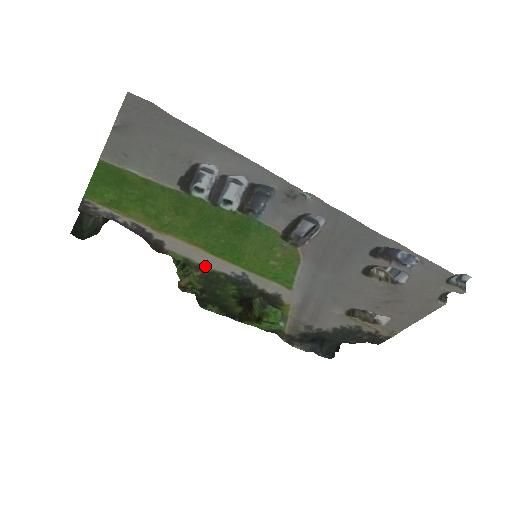
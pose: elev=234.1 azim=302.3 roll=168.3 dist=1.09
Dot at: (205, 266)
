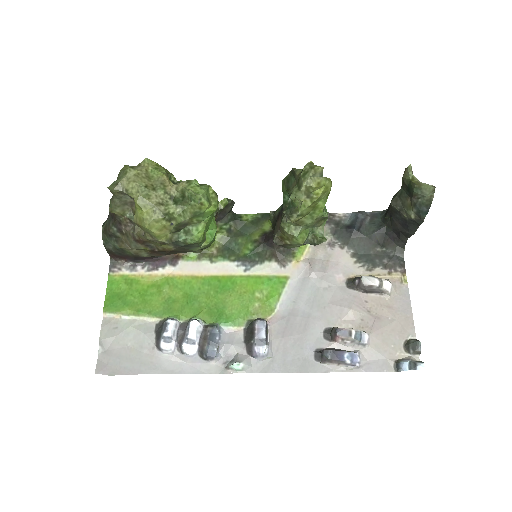
Dot at: (215, 261)
